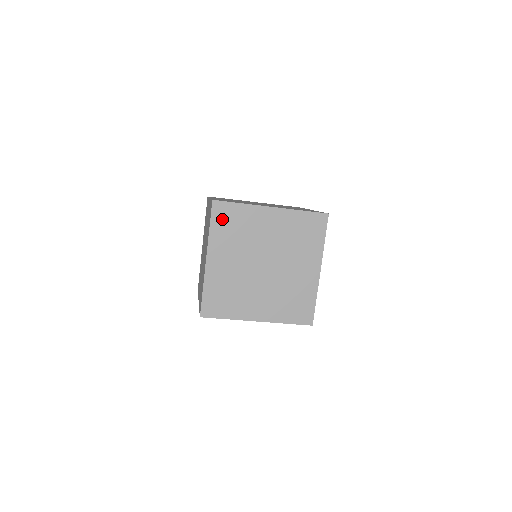
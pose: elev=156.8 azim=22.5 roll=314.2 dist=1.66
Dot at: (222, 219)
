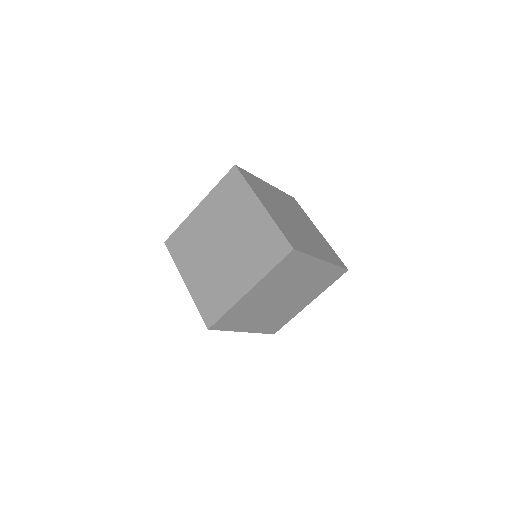
Dot at: (177, 247)
